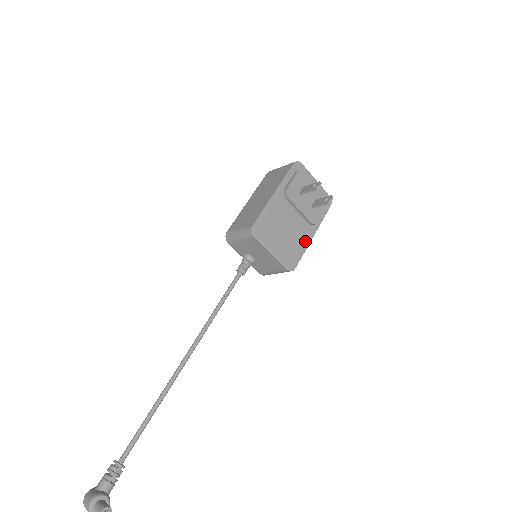
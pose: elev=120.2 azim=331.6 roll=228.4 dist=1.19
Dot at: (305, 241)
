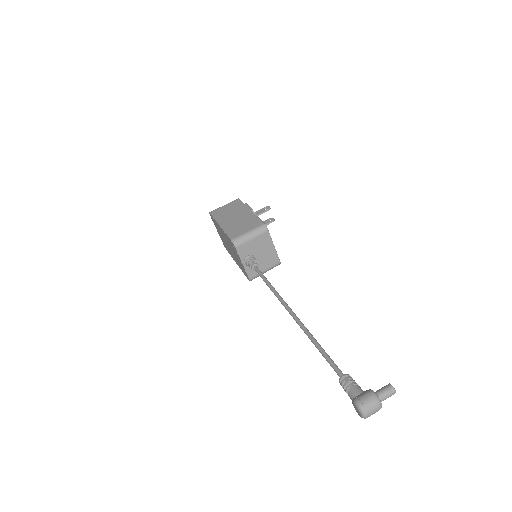
Dot at: occluded
